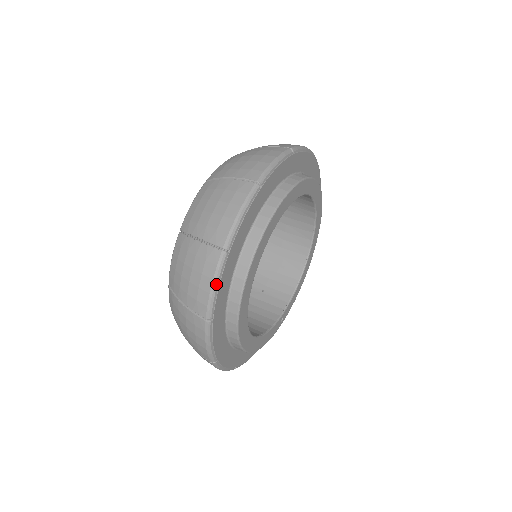
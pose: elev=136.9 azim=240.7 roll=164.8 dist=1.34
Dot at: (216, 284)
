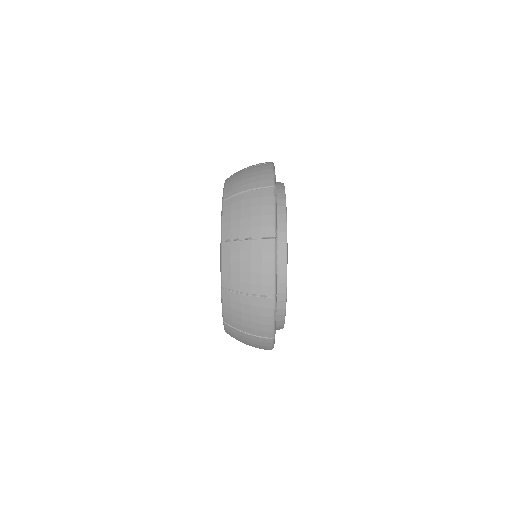
Dot at: (275, 318)
